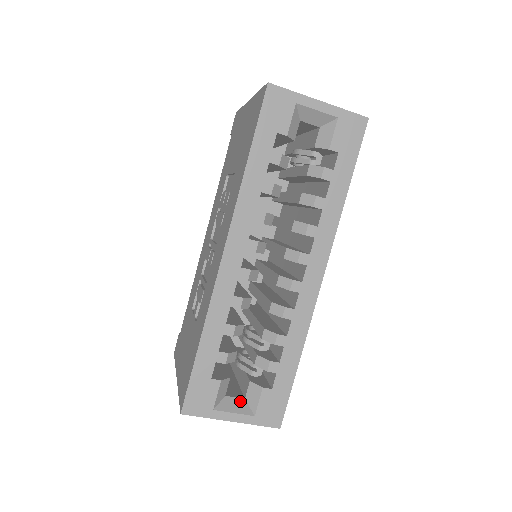
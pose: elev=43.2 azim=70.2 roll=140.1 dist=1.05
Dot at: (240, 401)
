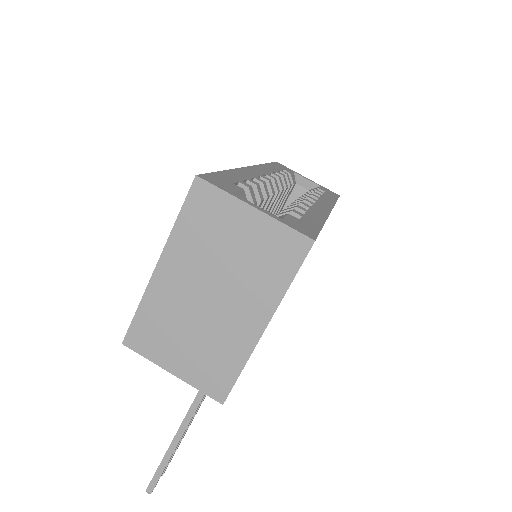
Dot at: occluded
